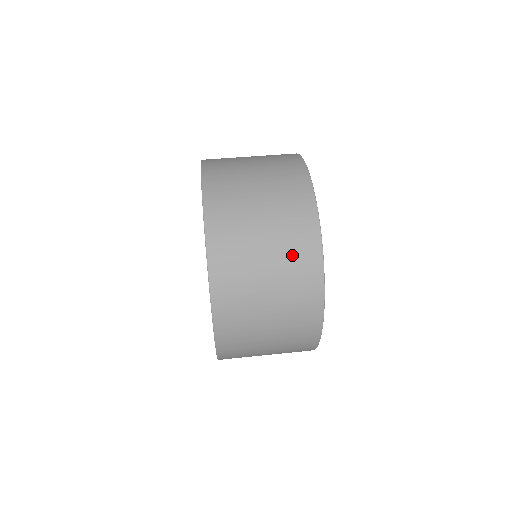
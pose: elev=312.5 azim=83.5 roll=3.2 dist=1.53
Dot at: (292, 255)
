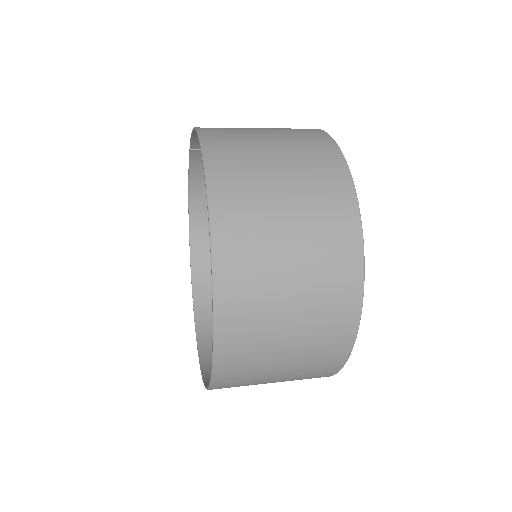
Dot at: (324, 314)
